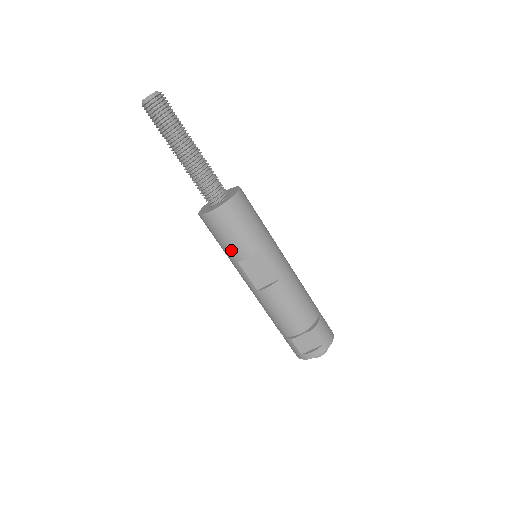
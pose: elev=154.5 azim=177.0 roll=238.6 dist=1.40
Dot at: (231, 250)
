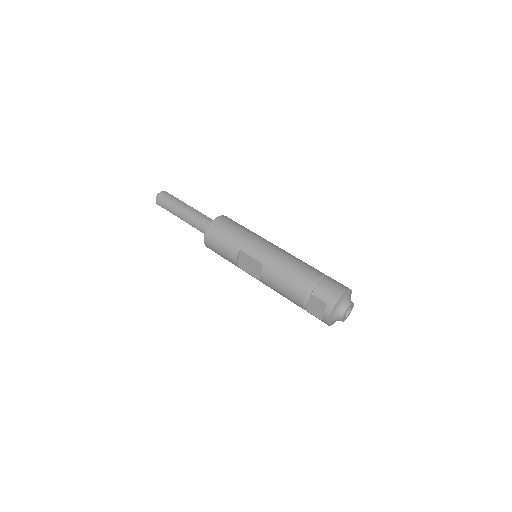
Dot at: (229, 260)
